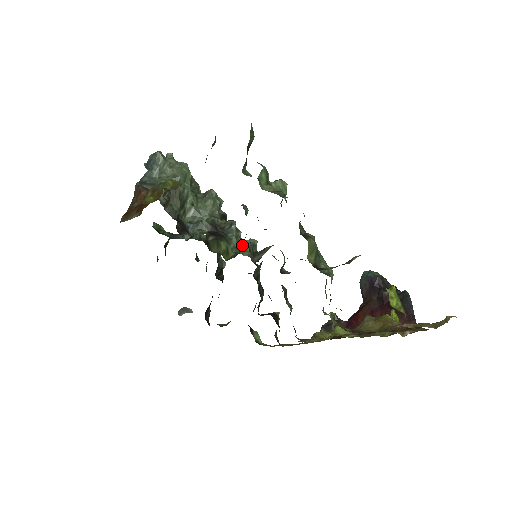
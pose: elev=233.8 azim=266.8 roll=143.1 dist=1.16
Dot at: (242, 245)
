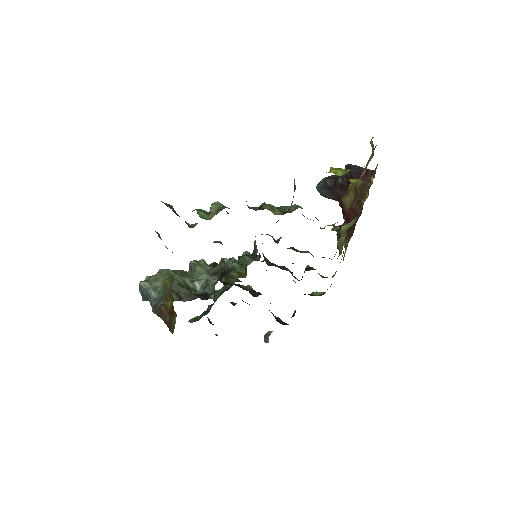
Dot at: (242, 262)
